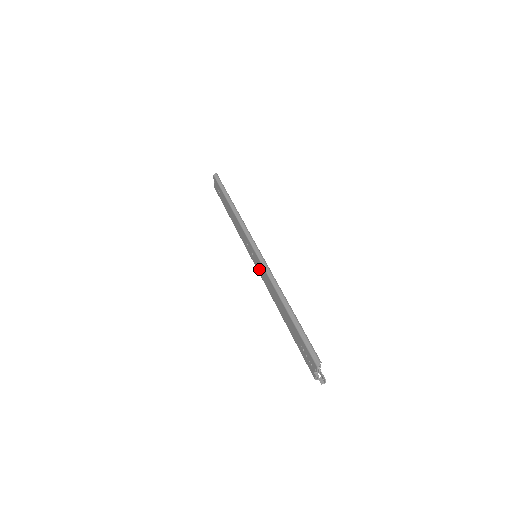
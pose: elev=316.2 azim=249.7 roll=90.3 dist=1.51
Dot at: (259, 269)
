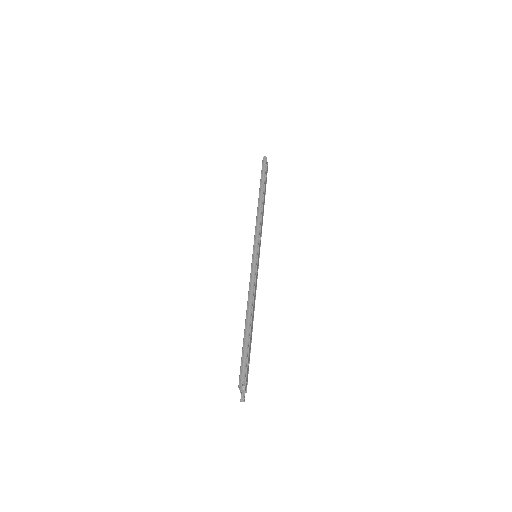
Dot at: occluded
